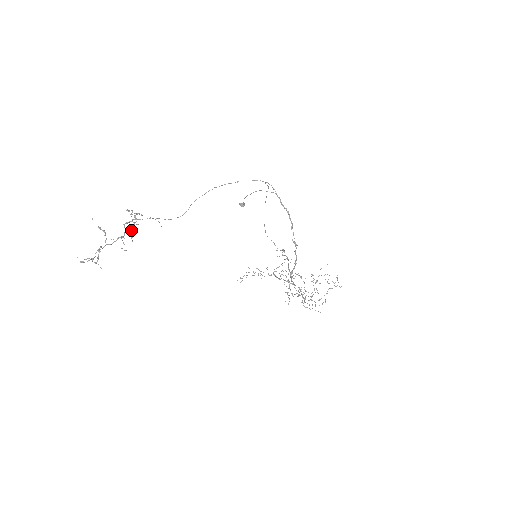
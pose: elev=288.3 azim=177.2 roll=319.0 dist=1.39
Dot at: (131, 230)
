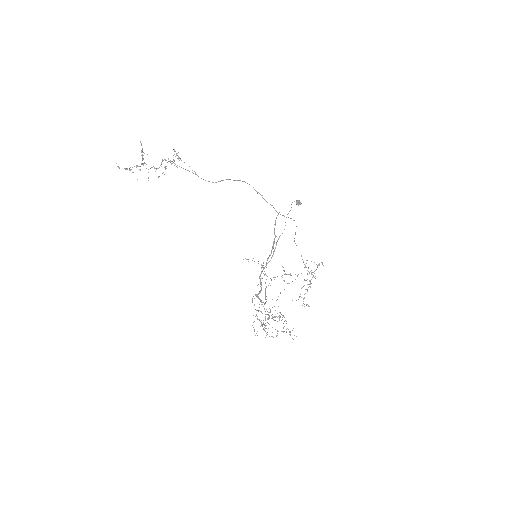
Dot at: (165, 168)
